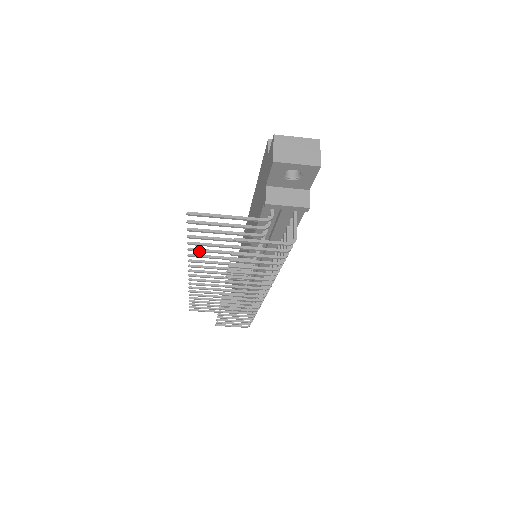
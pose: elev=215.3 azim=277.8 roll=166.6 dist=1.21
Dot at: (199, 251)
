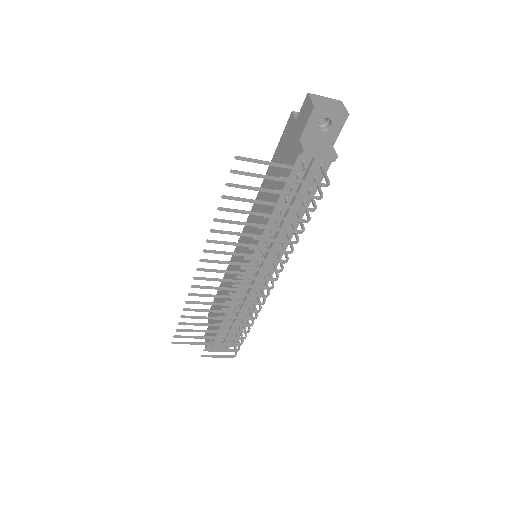
Dot at: (224, 222)
